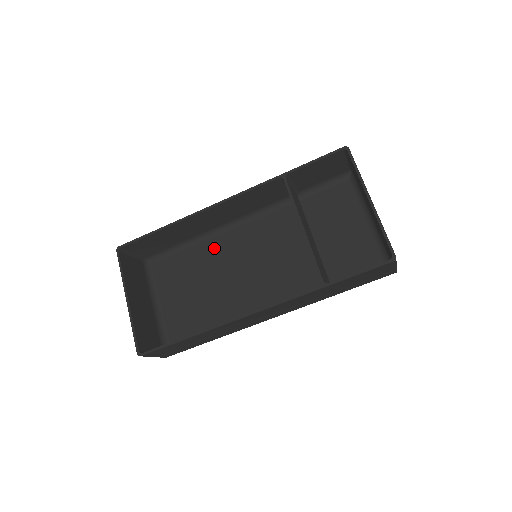
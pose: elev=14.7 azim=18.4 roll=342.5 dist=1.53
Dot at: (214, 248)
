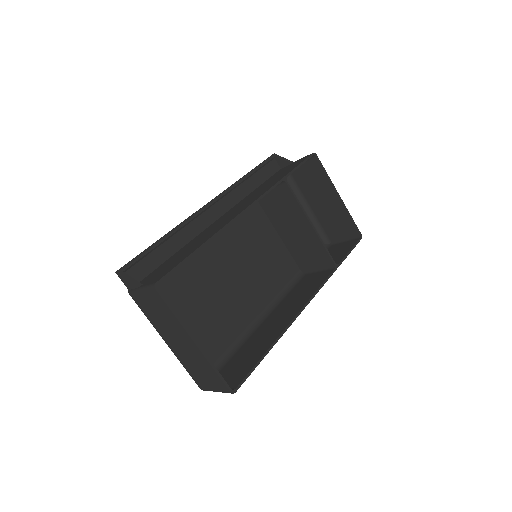
Dot at: (204, 257)
